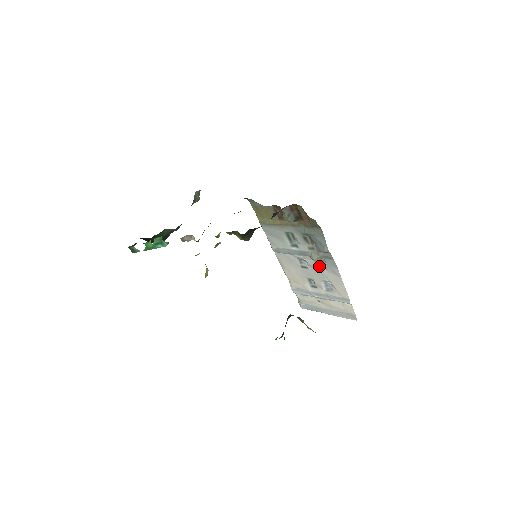
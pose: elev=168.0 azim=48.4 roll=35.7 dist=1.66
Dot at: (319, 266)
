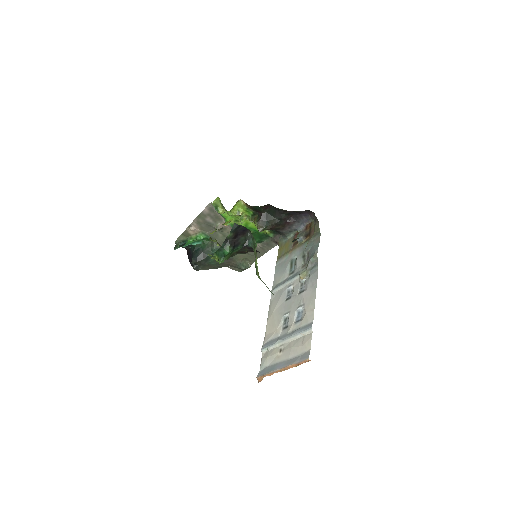
Dot at: (302, 289)
